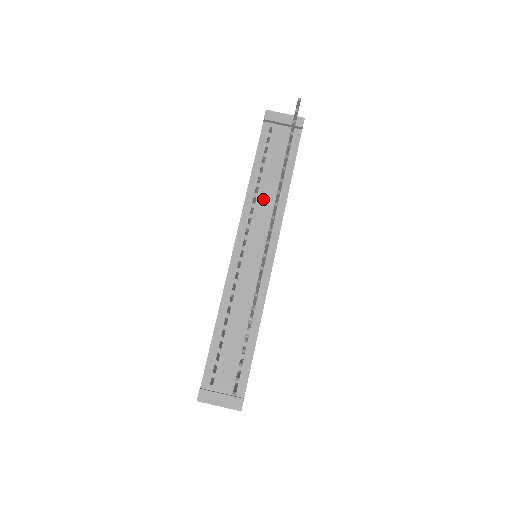
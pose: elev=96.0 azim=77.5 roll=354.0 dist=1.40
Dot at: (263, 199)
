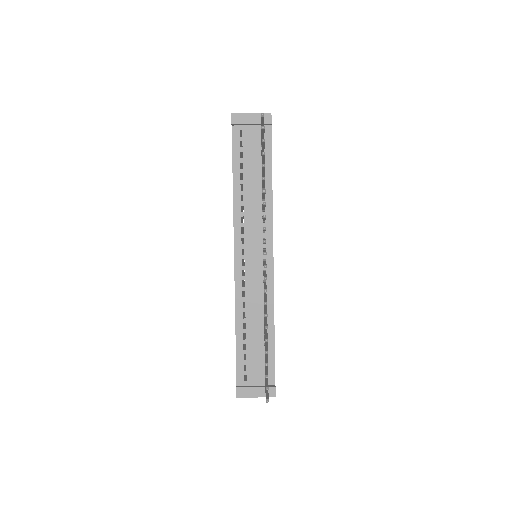
Dot at: (250, 206)
